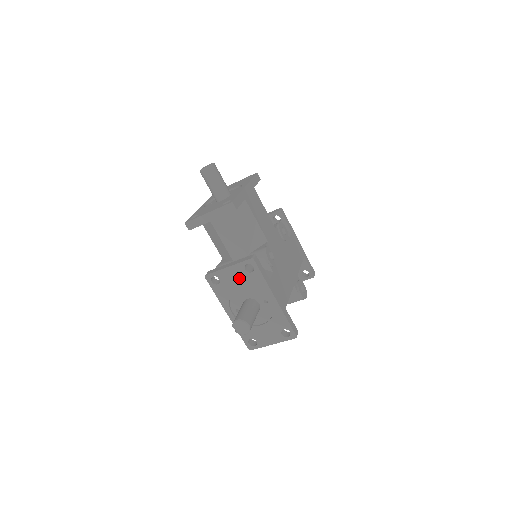
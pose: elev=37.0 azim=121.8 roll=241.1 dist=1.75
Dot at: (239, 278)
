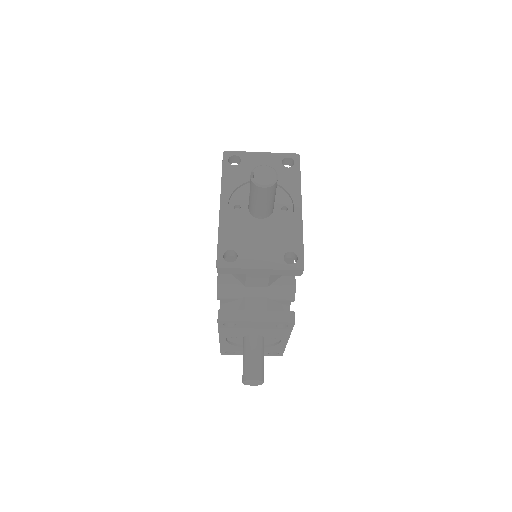
Dot at: (262, 328)
